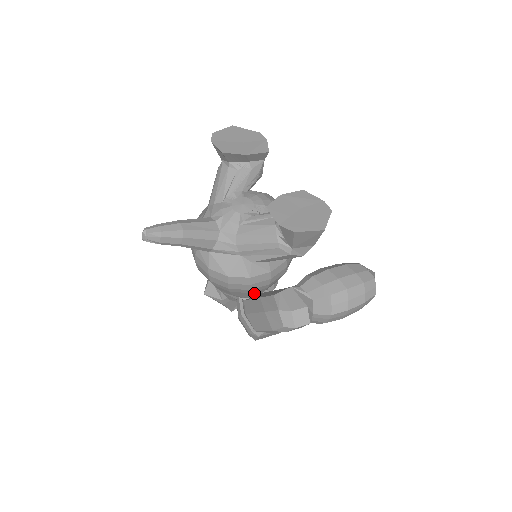
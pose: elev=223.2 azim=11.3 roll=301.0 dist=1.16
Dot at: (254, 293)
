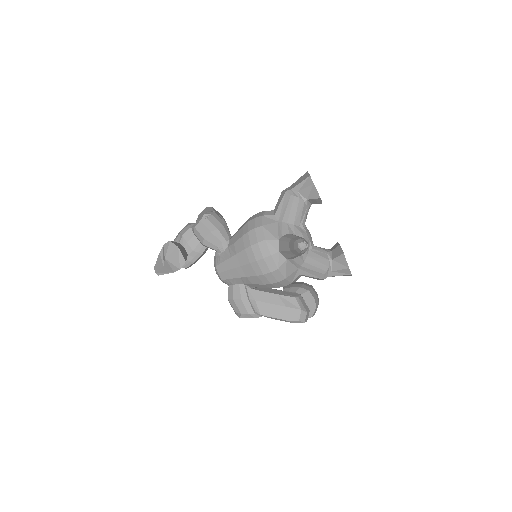
Dot at: occluded
